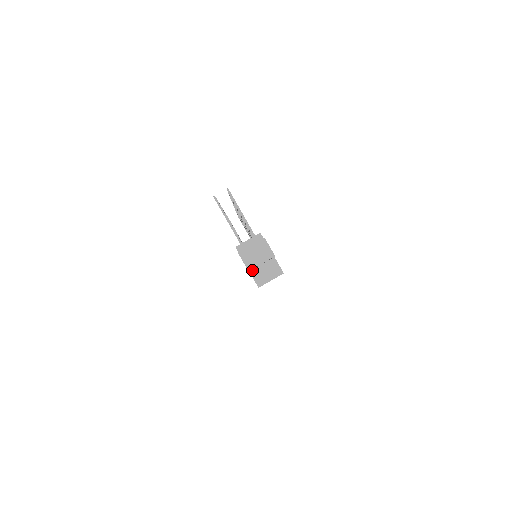
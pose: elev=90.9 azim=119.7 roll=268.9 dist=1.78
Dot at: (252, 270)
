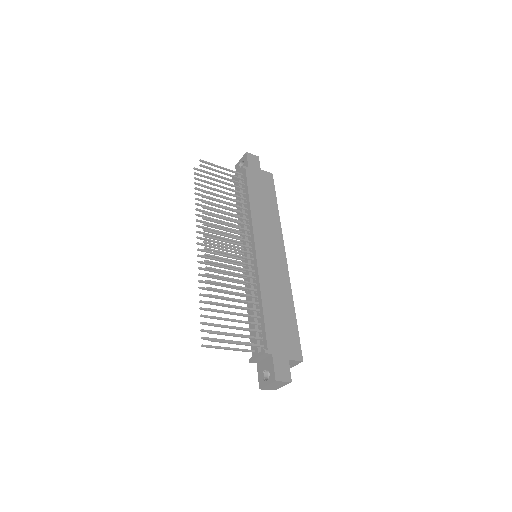
Dot at: occluded
